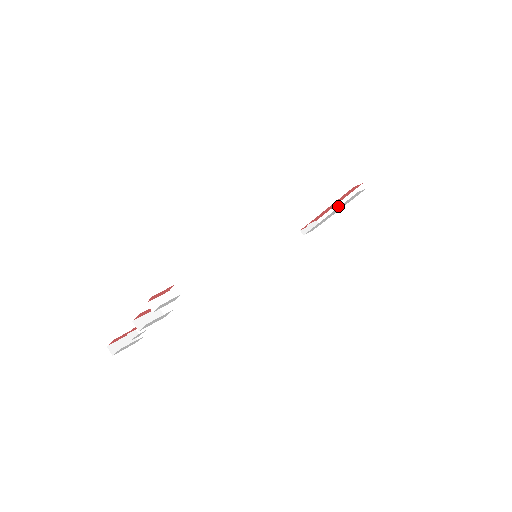
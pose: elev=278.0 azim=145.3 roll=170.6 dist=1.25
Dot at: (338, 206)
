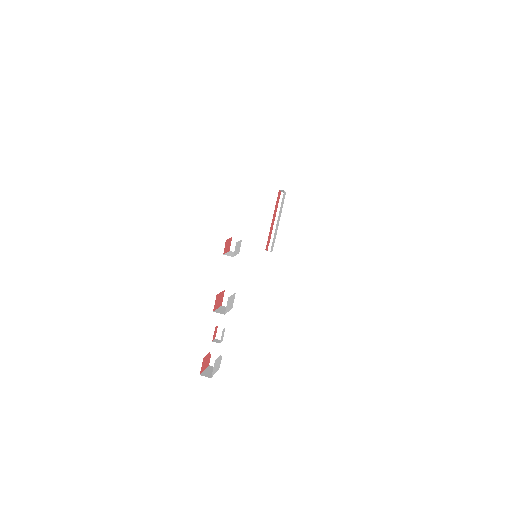
Dot at: occluded
